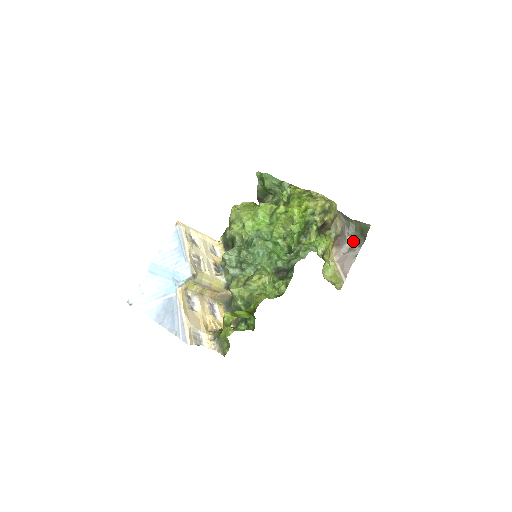
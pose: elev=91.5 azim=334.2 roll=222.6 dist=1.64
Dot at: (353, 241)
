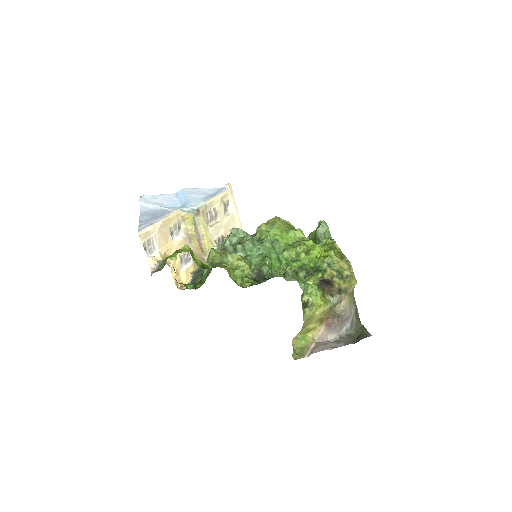
Dot at: (345, 337)
